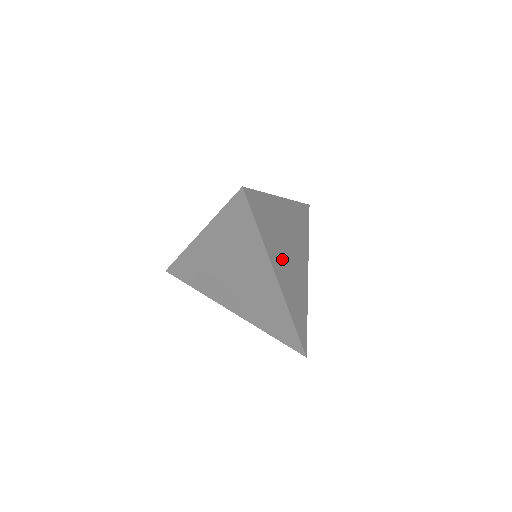
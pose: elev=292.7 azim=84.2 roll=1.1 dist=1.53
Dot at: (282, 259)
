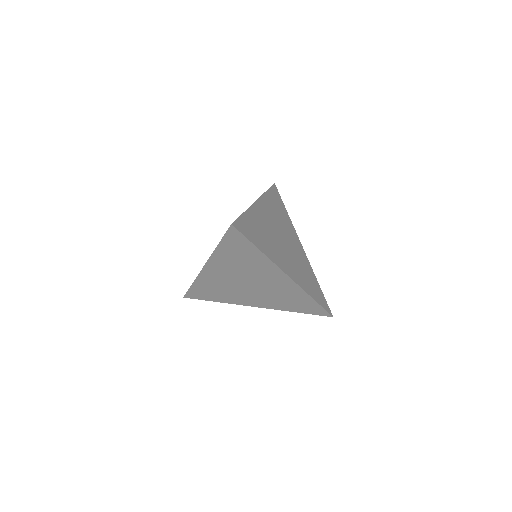
Dot at: (282, 255)
